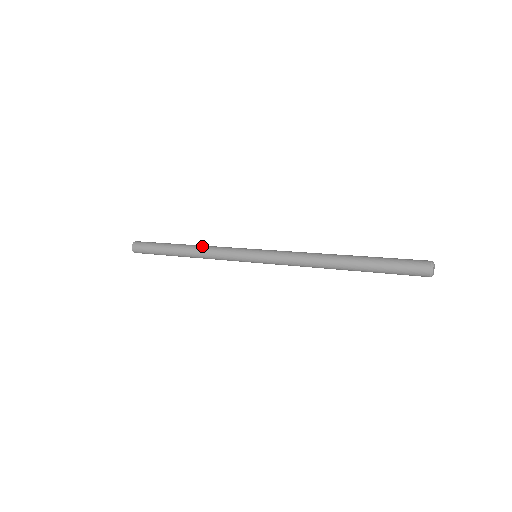
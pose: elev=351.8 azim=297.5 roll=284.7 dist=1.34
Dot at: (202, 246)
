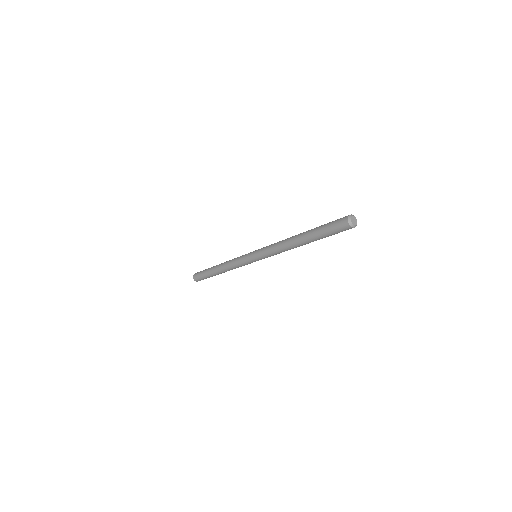
Dot at: occluded
